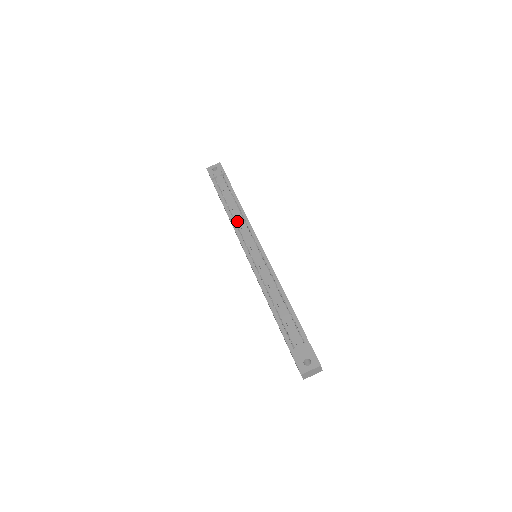
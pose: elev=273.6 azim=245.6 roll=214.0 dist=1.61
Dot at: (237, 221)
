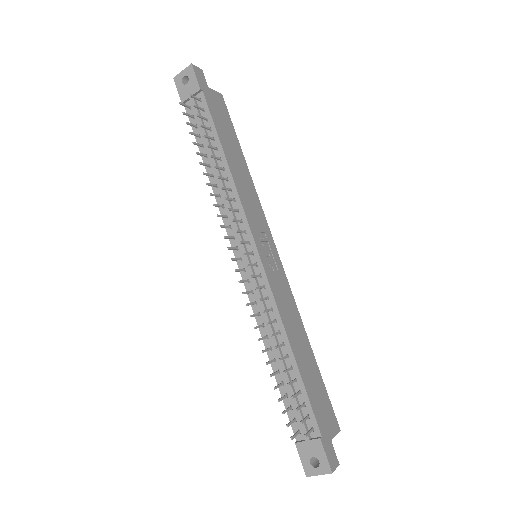
Dot at: (223, 197)
